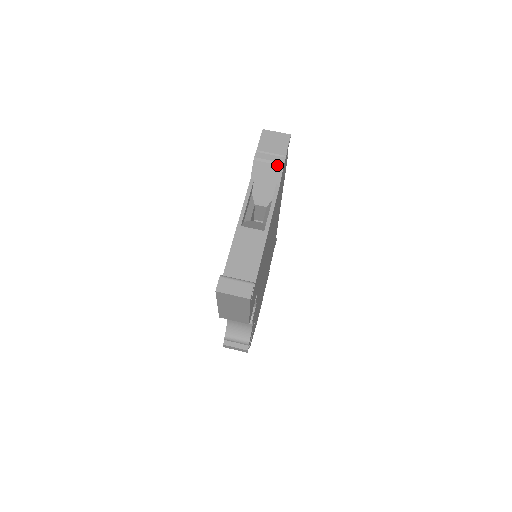
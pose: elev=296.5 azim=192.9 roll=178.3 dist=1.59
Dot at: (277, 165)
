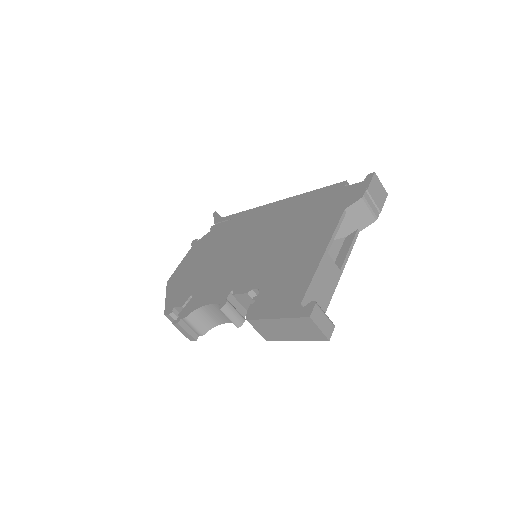
Dot at: (373, 216)
